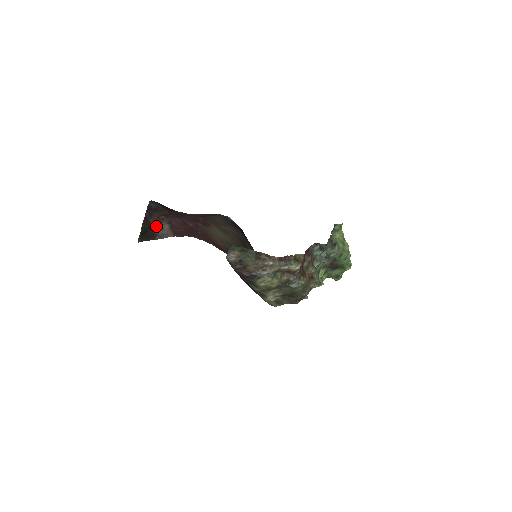
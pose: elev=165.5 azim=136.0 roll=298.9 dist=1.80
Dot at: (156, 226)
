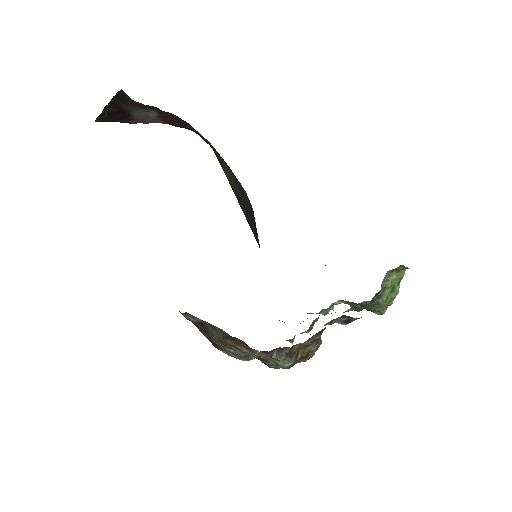
Dot at: (133, 110)
